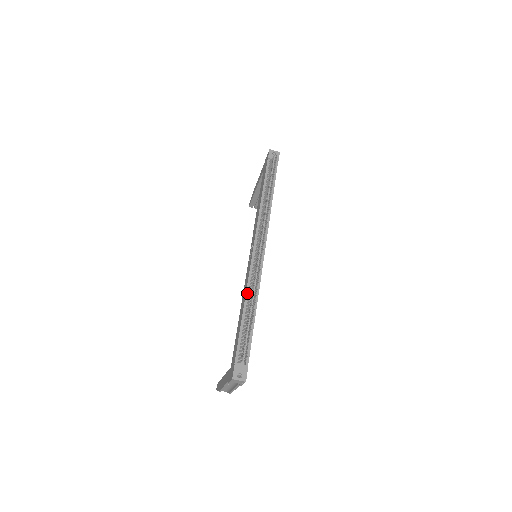
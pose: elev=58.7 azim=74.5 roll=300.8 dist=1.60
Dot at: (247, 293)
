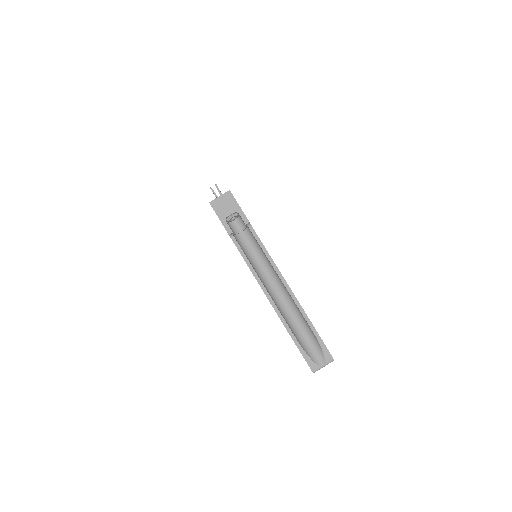
Dot at: occluded
